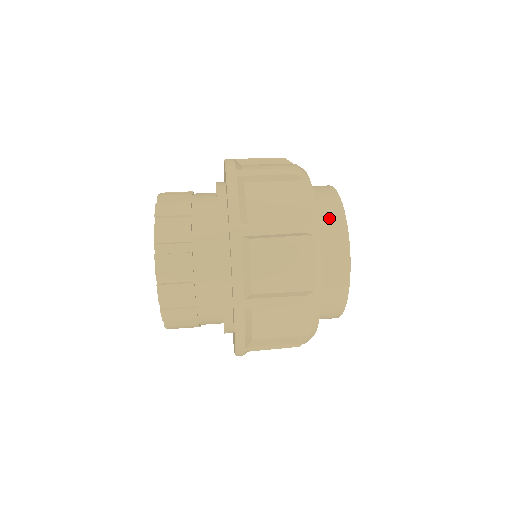
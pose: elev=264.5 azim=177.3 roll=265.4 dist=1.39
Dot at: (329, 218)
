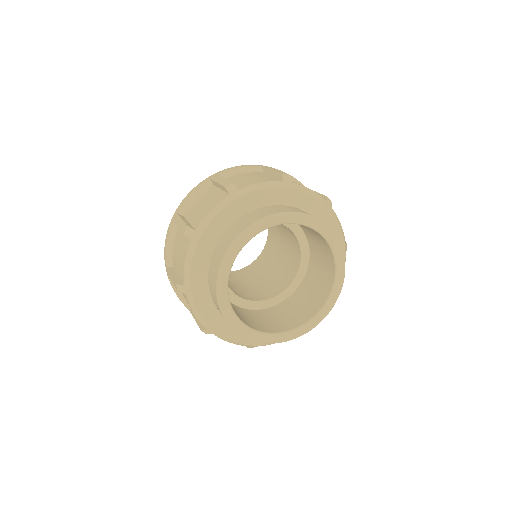
Dot at: occluded
